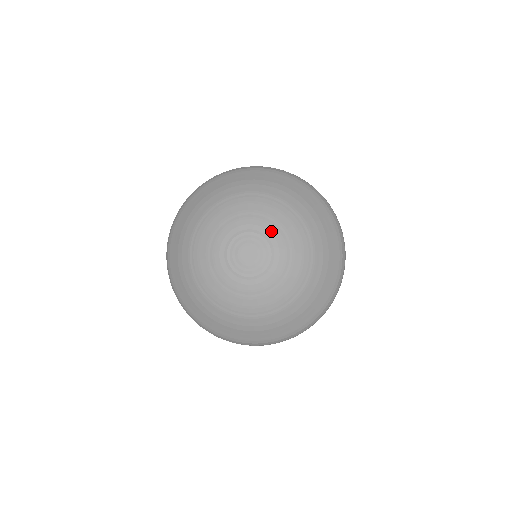
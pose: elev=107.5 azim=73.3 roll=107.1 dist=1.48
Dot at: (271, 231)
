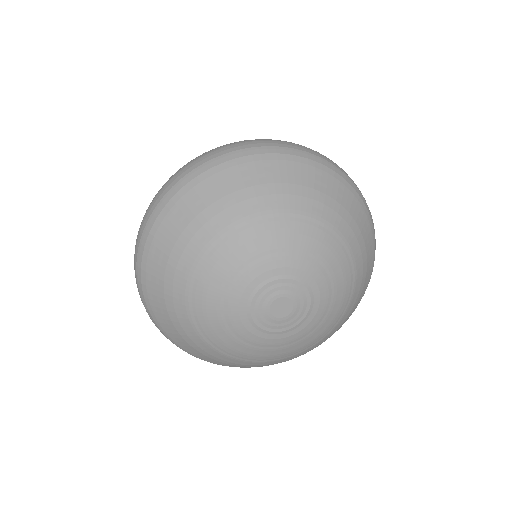
Dot at: (322, 294)
